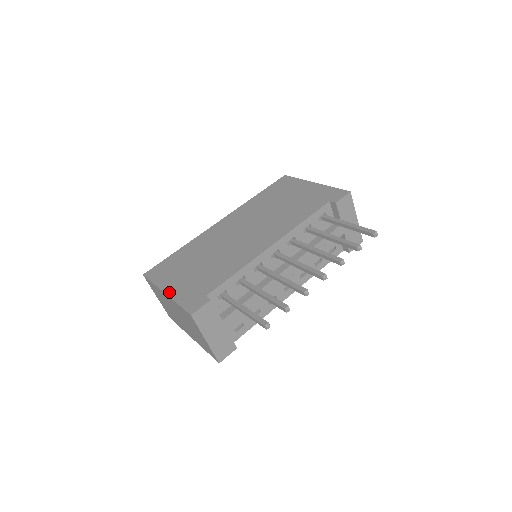
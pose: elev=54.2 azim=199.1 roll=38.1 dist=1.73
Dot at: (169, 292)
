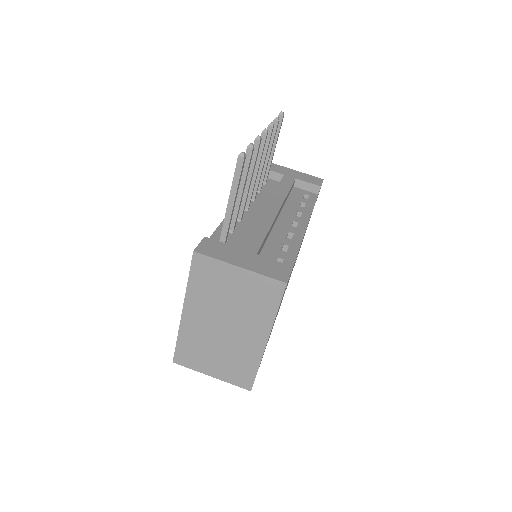
Dot at: (184, 304)
